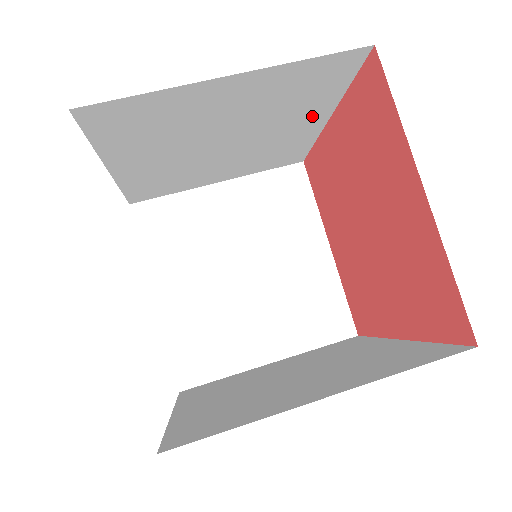
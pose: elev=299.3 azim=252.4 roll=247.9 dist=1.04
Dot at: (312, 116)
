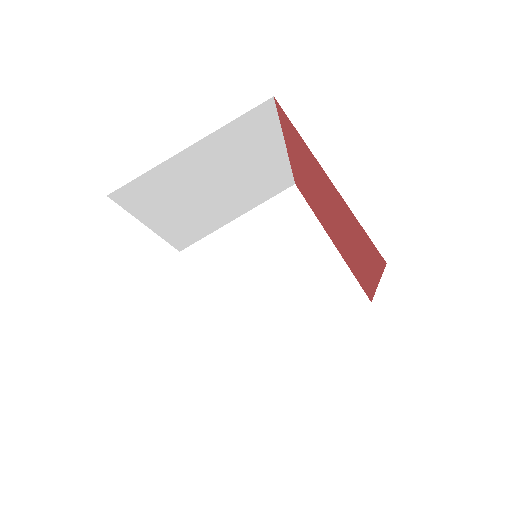
Dot at: (271, 151)
